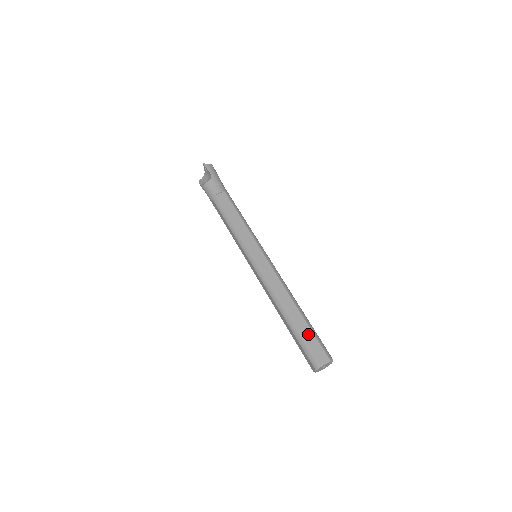
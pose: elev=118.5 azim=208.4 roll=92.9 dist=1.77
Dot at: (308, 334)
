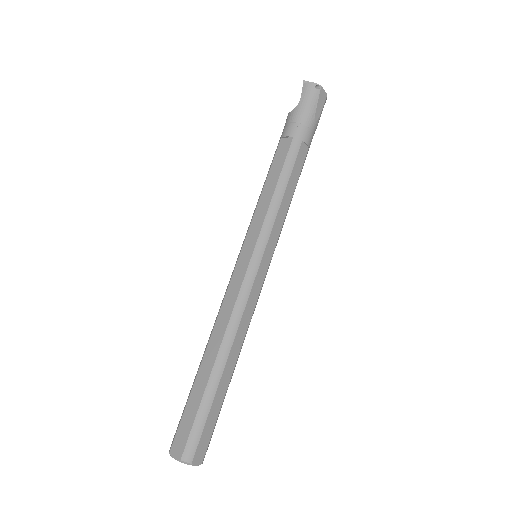
Dot at: (193, 405)
